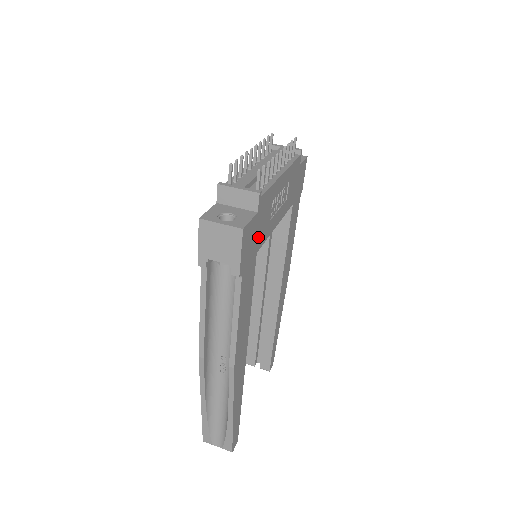
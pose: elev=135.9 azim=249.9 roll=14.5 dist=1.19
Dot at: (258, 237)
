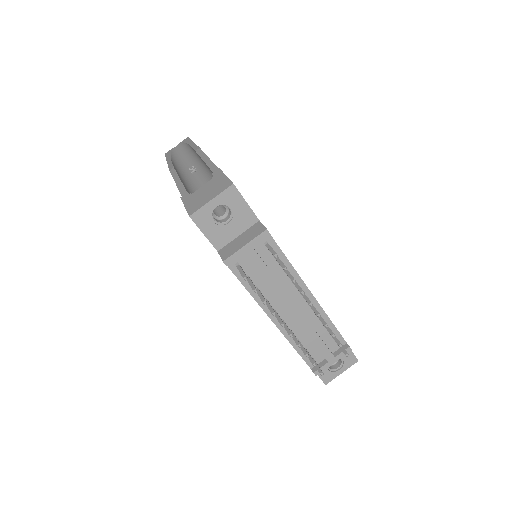
Dot at: occluded
